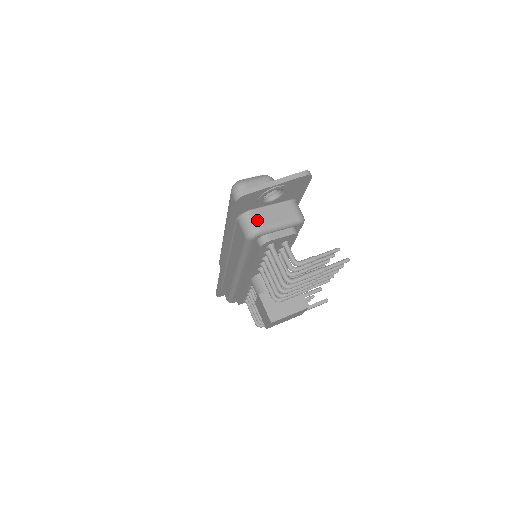
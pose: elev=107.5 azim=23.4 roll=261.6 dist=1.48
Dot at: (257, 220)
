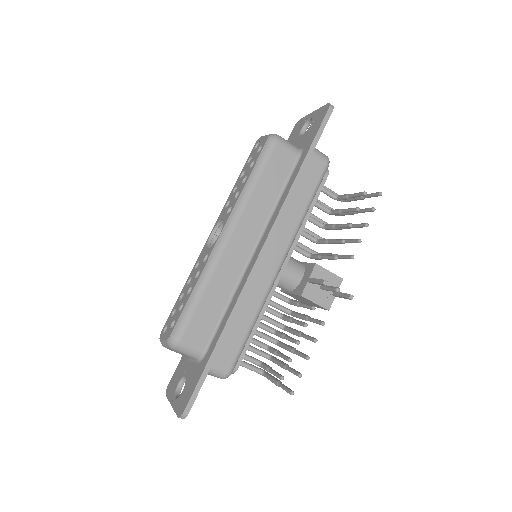
Dot at: occluded
